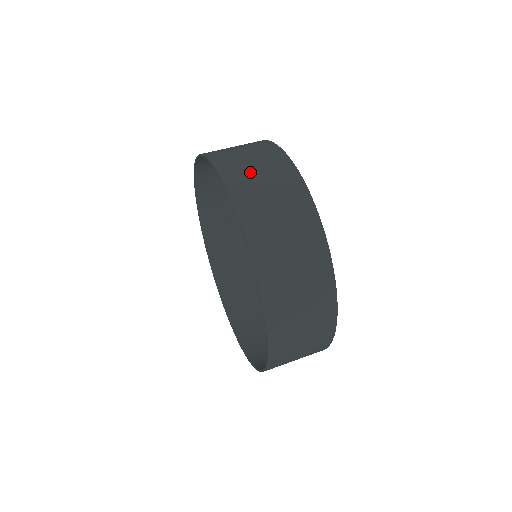
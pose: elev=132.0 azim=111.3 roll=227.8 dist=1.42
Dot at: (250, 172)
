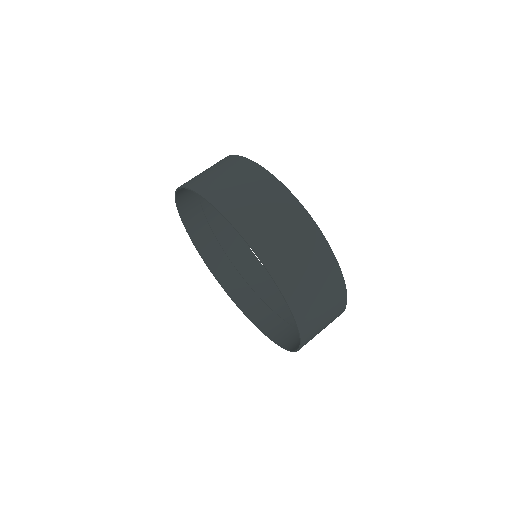
Dot at: (311, 293)
